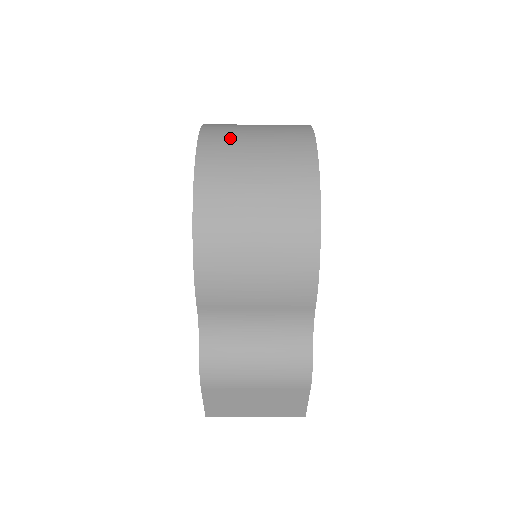
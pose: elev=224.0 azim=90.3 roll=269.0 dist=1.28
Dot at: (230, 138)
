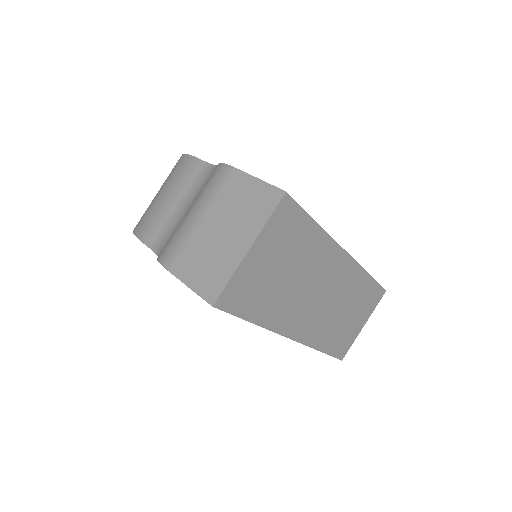
Dot at: occluded
